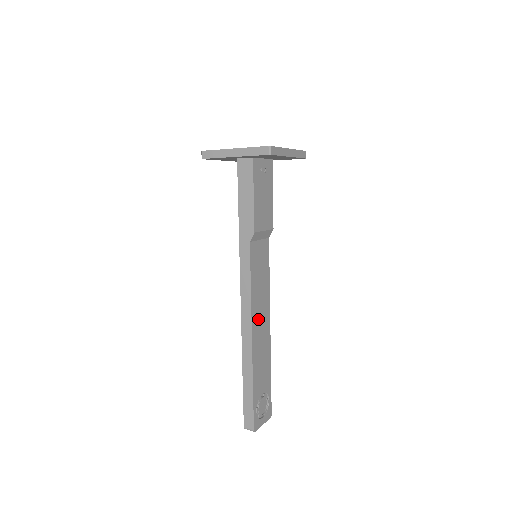
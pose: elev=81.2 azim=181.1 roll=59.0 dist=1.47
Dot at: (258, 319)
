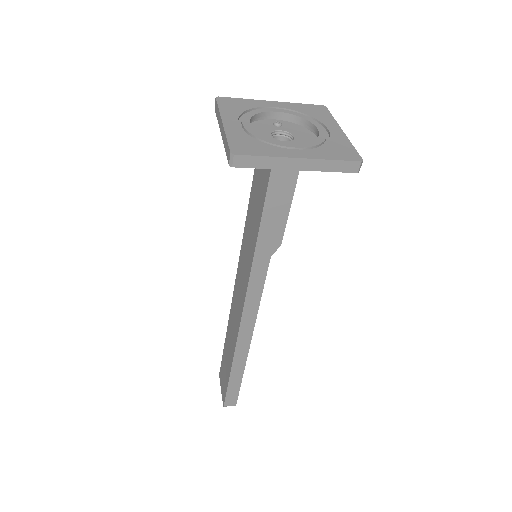
Dot at: occluded
